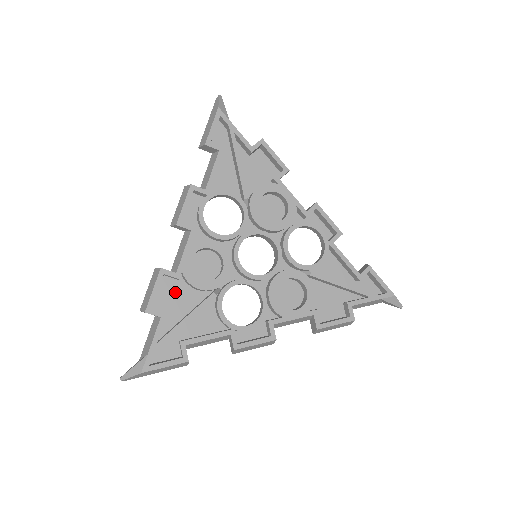
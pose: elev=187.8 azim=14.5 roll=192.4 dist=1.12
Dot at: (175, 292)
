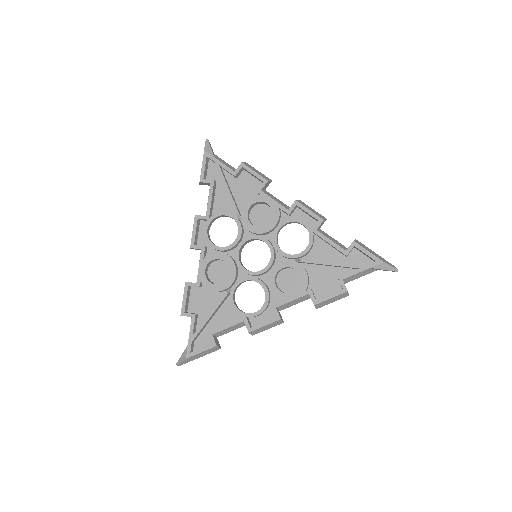
Dot at: (201, 297)
